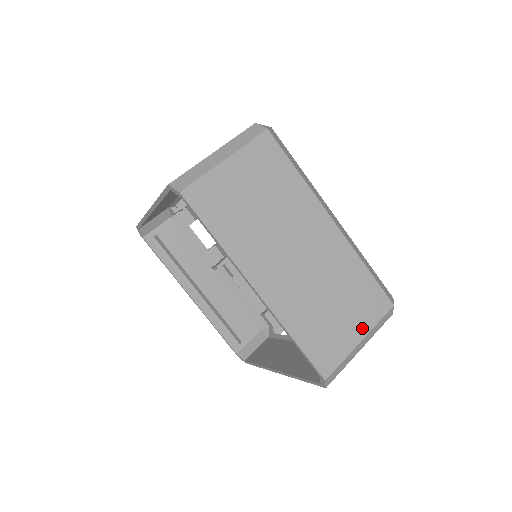
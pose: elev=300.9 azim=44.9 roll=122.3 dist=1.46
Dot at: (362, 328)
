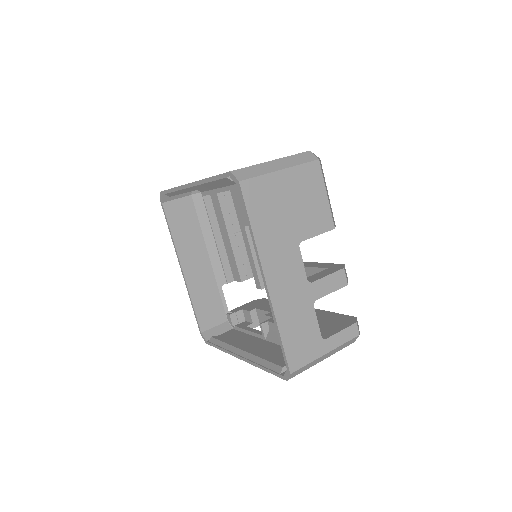
Dot at: occluded
